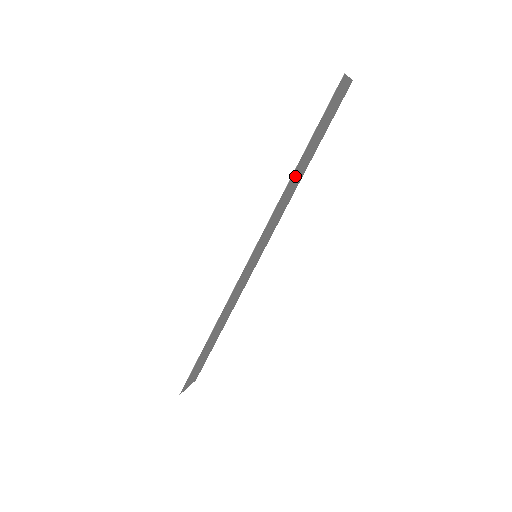
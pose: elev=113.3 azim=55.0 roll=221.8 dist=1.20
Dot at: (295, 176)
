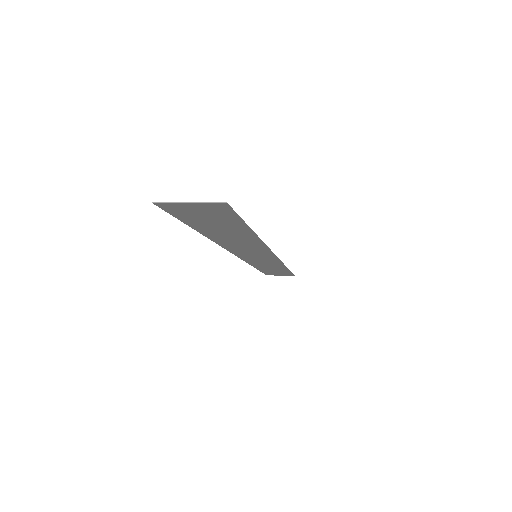
Dot at: (224, 237)
